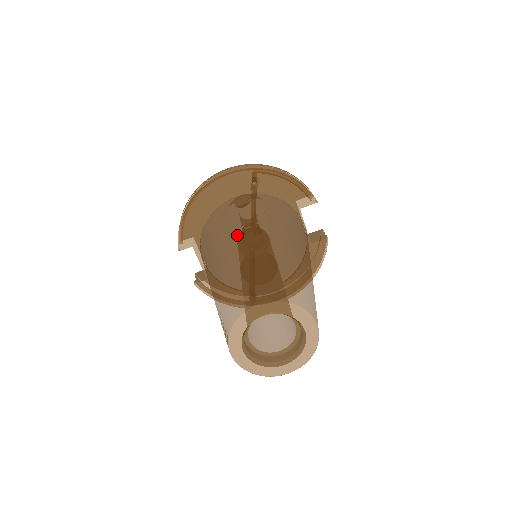
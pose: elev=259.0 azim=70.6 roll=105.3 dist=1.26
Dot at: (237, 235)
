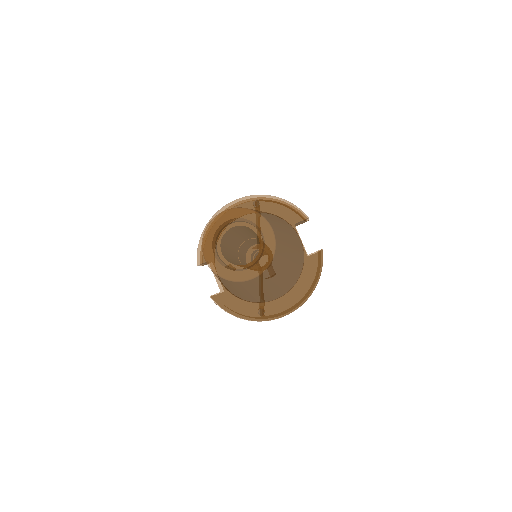
Dot at: occluded
